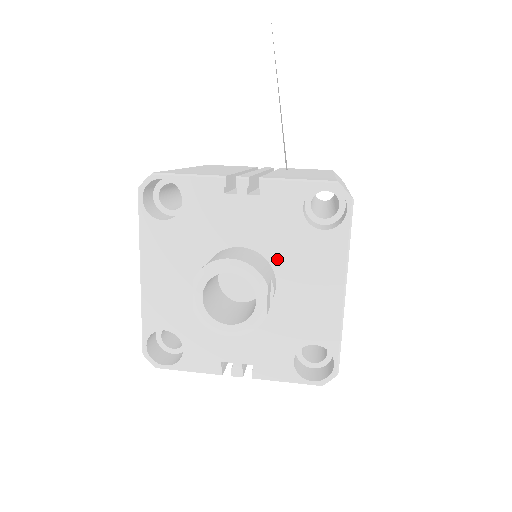
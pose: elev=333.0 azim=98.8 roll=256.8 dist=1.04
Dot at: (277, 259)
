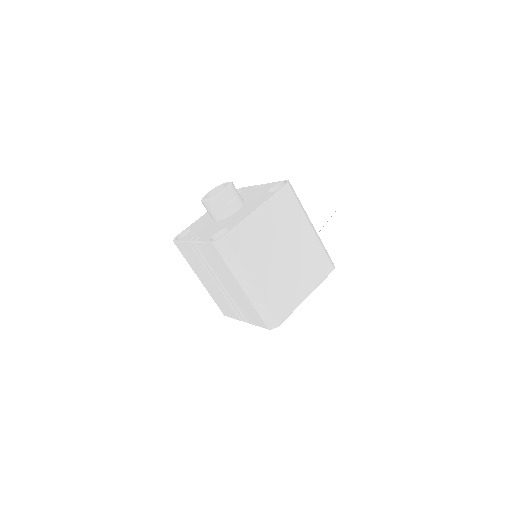
Dot at: (247, 203)
